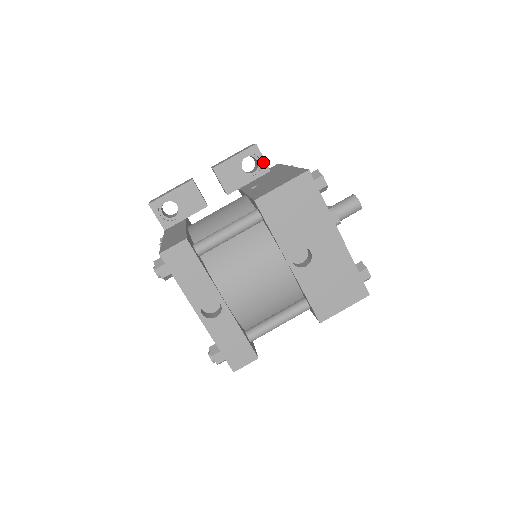
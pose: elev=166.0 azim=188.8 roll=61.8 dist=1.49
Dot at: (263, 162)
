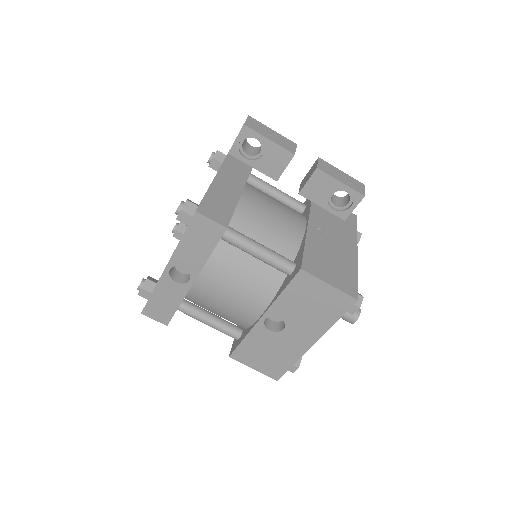
Dot at: (350, 210)
